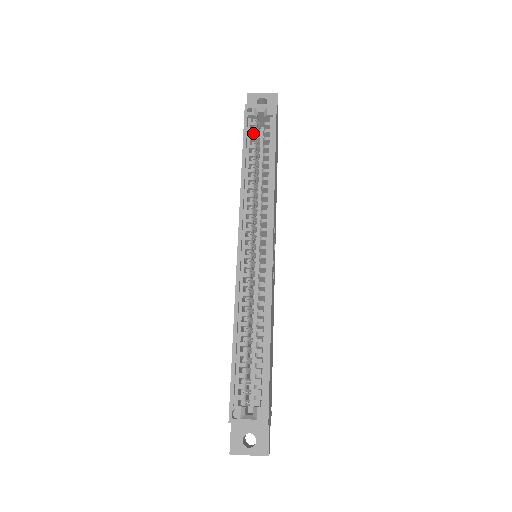
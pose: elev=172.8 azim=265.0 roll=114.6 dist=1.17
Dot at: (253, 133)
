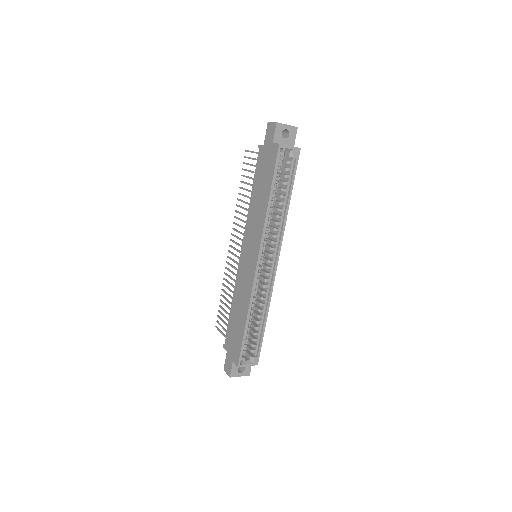
Dot at: (279, 169)
